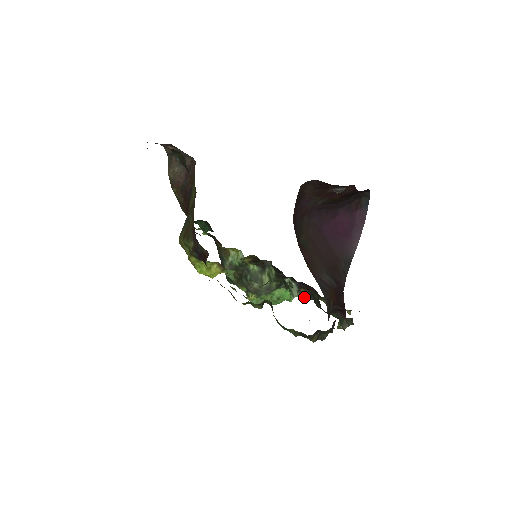
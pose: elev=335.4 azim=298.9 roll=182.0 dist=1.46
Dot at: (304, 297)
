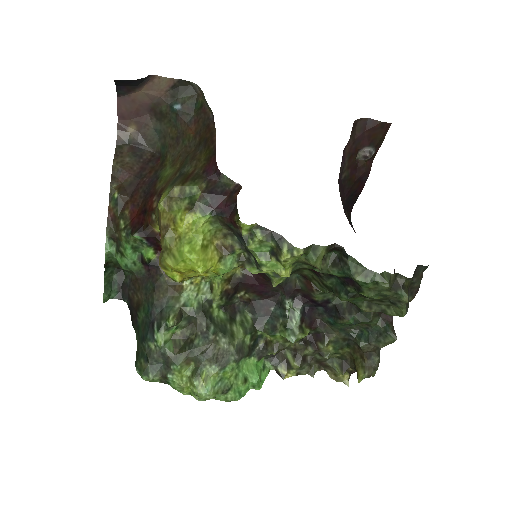
Dot at: (282, 373)
